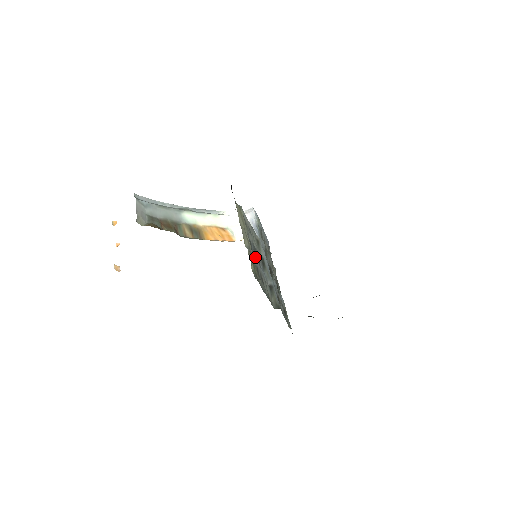
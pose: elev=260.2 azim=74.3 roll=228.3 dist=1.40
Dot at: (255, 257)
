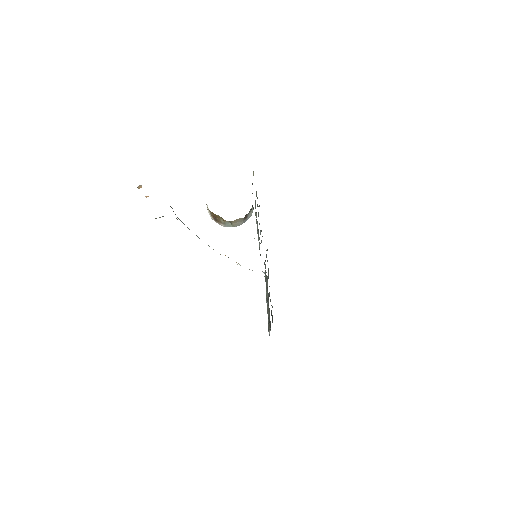
Dot at: occluded
